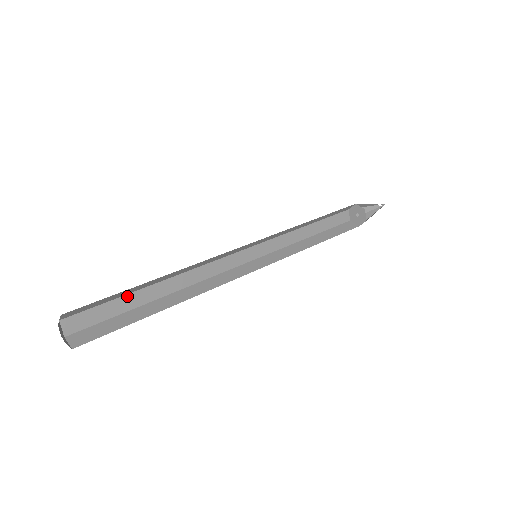
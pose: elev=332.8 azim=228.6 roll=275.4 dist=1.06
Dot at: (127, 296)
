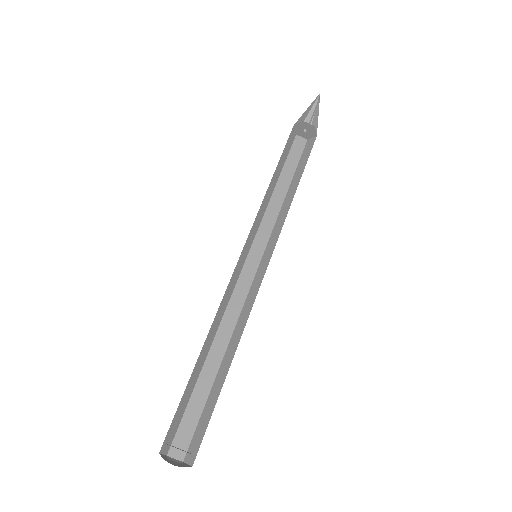
Dot at: (188, 384)
